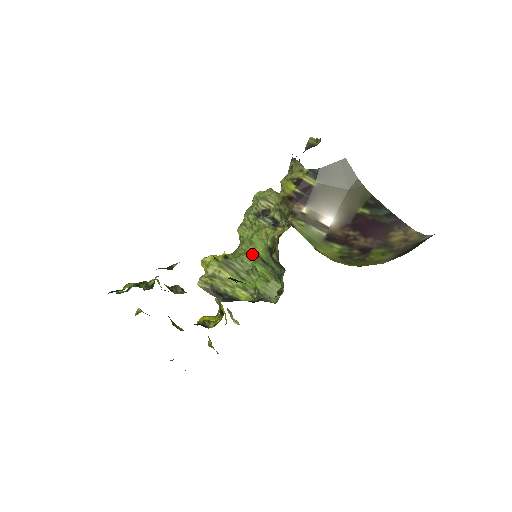
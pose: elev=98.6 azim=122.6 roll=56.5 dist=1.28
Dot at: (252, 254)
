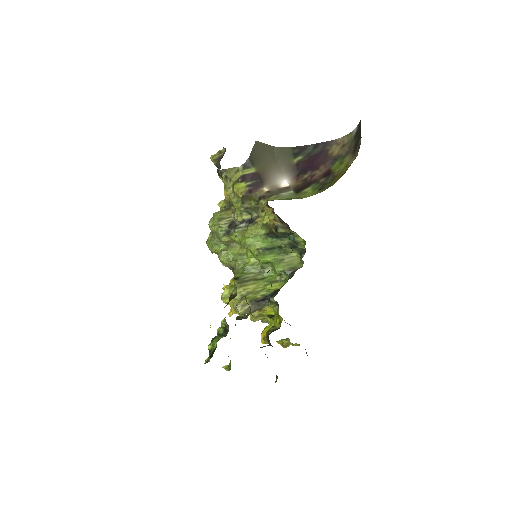
Dot at: (255, 254)
